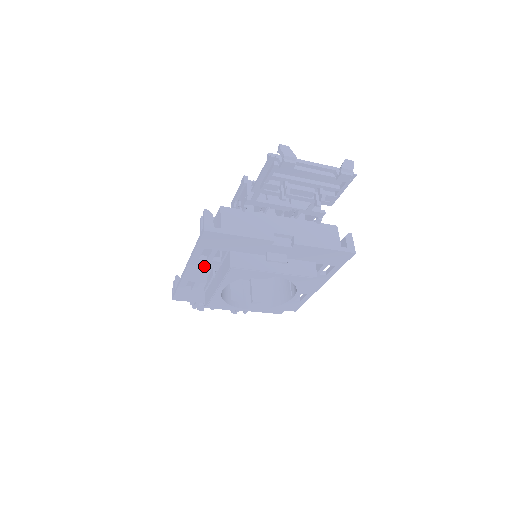
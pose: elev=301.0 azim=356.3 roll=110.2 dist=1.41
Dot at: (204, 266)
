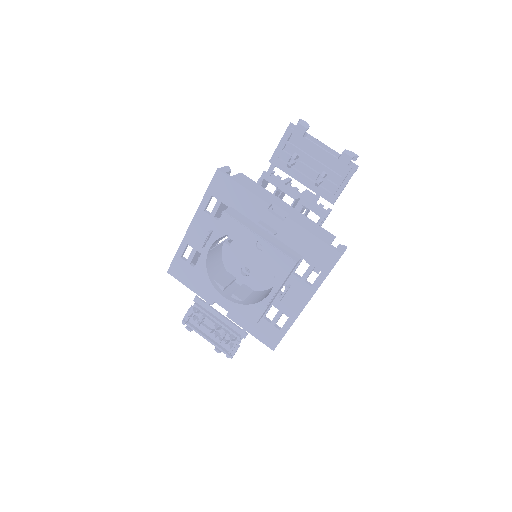
Dot at: (206, 224)
